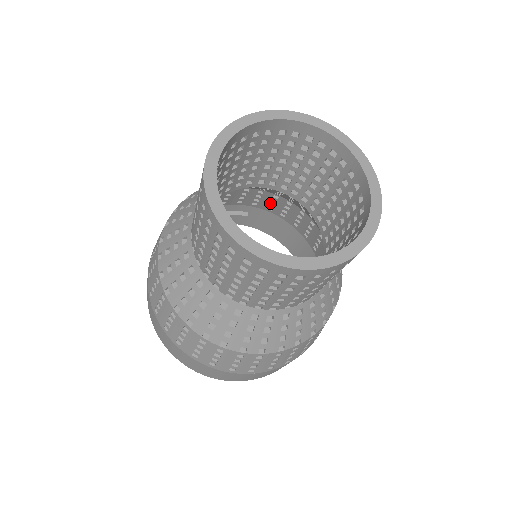
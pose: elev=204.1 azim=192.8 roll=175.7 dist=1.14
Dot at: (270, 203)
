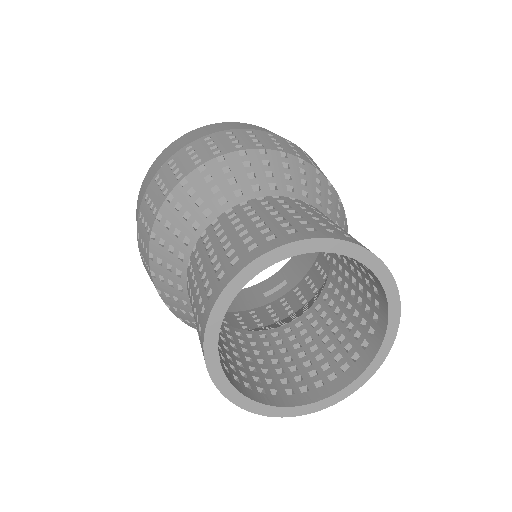
Dot at: occluded
